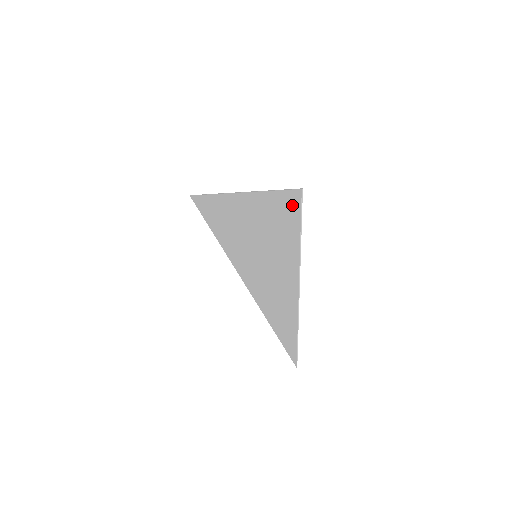
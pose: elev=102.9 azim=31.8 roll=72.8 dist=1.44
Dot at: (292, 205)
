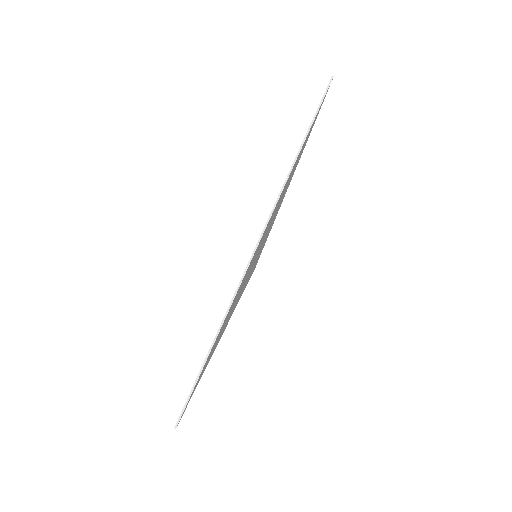
Dot at: occluded
